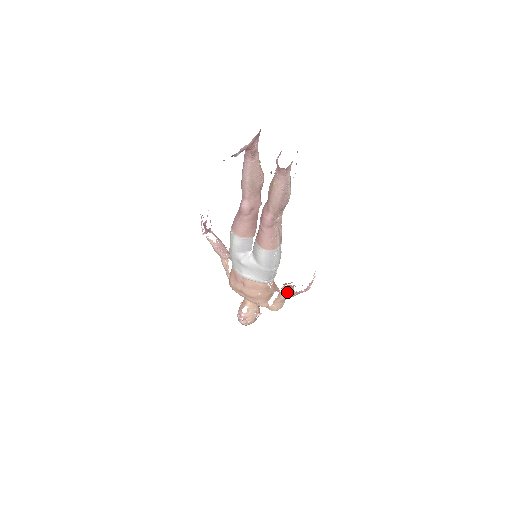
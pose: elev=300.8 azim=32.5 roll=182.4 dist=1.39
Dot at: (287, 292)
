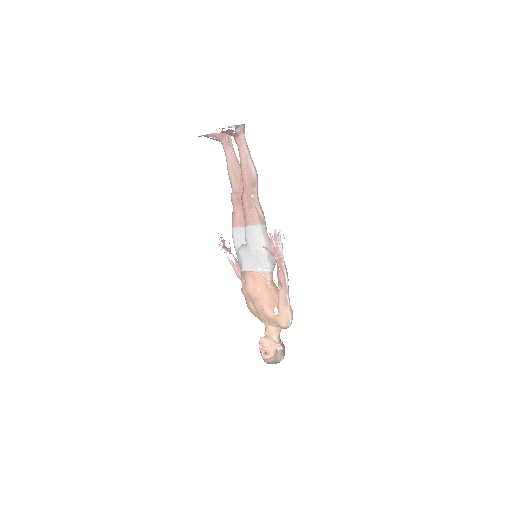
Dot at: (278, 279)
